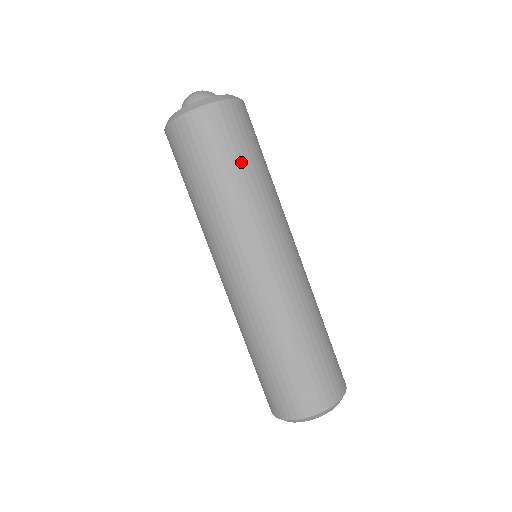
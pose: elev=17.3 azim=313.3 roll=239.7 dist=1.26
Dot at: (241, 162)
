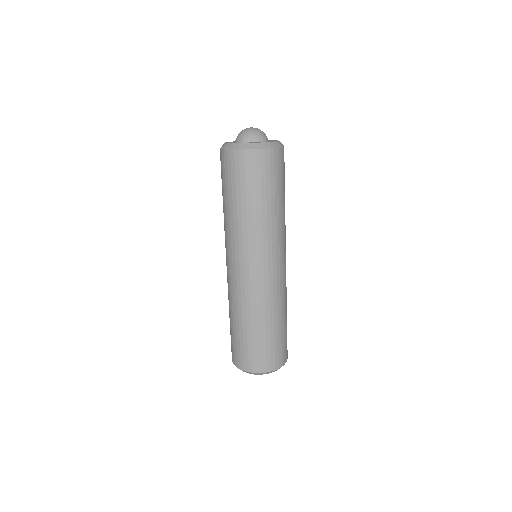
Dot at: (279, 194)
